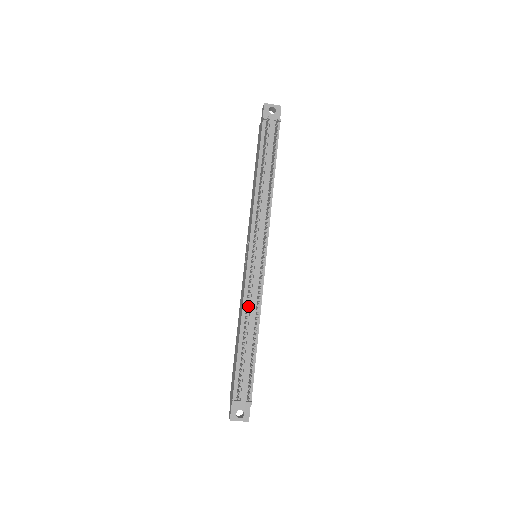
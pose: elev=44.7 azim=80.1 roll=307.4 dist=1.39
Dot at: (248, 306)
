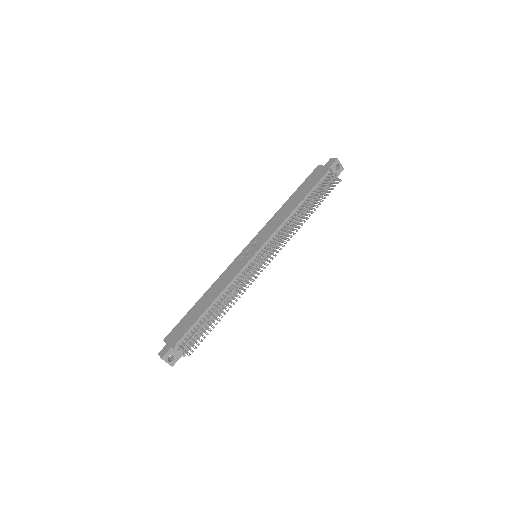
Dot at: occluded
